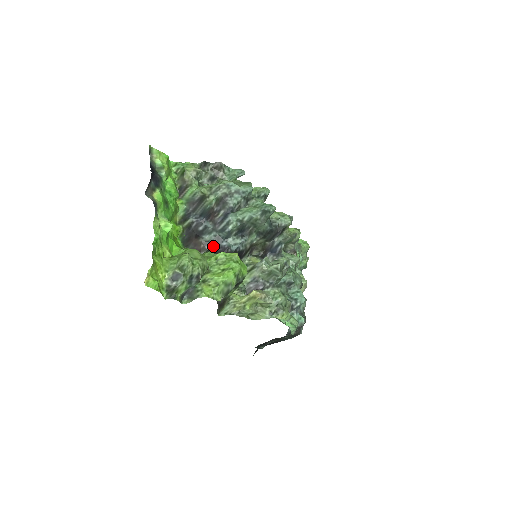
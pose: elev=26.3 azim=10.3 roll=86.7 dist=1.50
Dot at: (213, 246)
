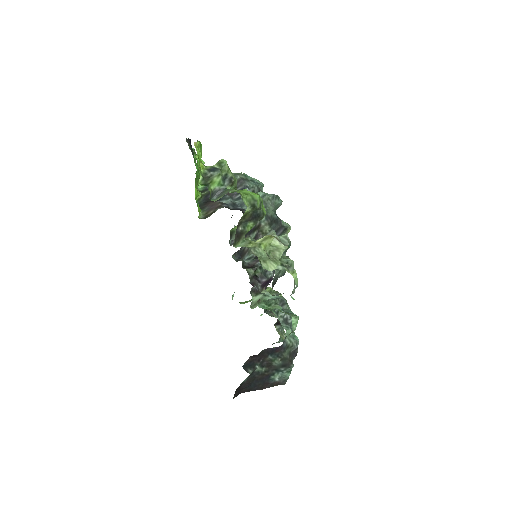
Dot at: (229, 207)
